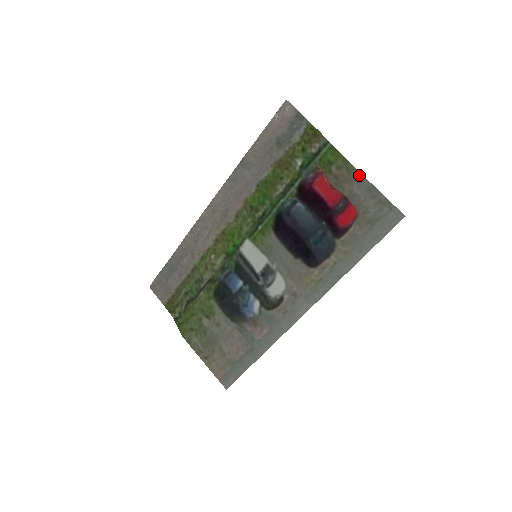
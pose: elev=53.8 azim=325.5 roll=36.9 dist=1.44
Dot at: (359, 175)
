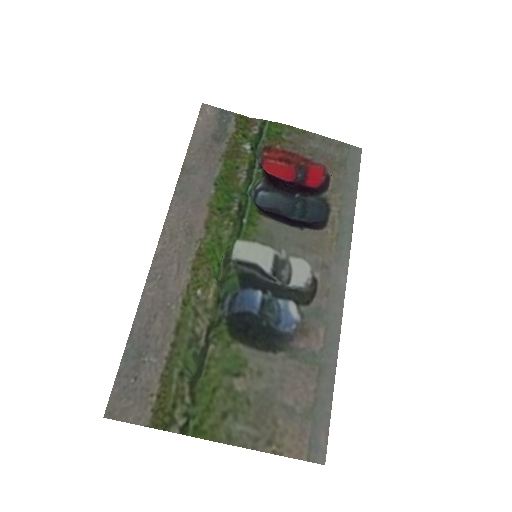
Dot at: (309, 133)
